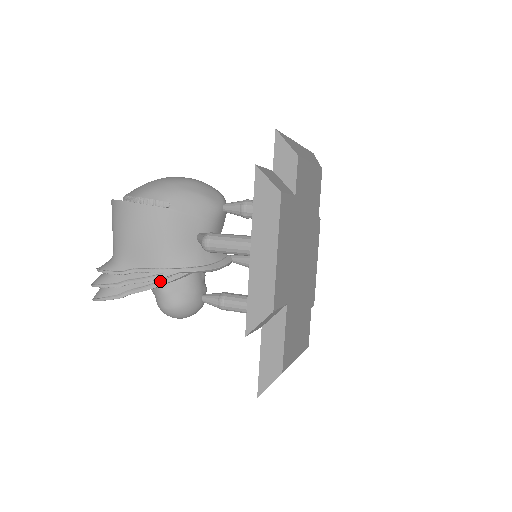
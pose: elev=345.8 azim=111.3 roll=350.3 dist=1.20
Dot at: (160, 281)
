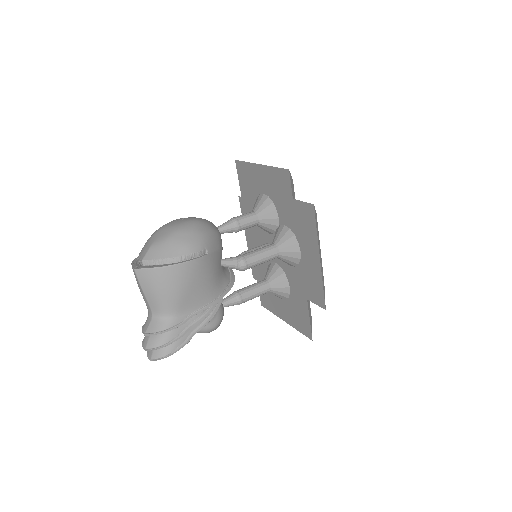
Dot at: (213, 311)
